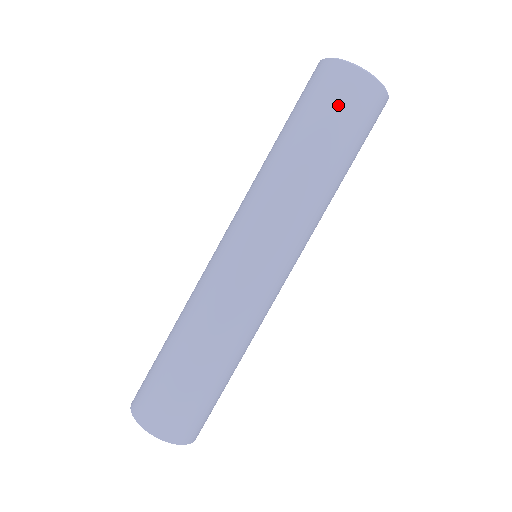
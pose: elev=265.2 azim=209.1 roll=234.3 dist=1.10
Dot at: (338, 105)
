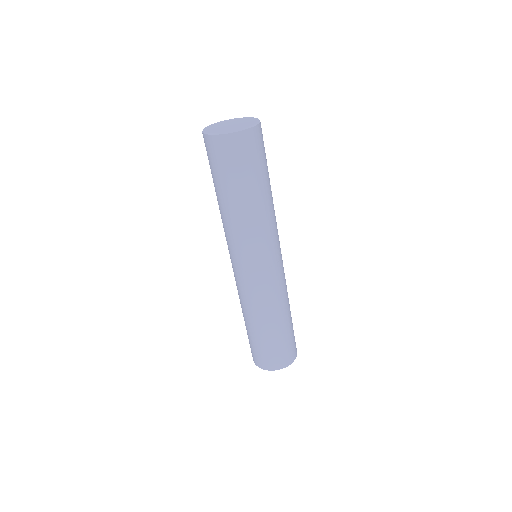
Dot at: (224, 164)
